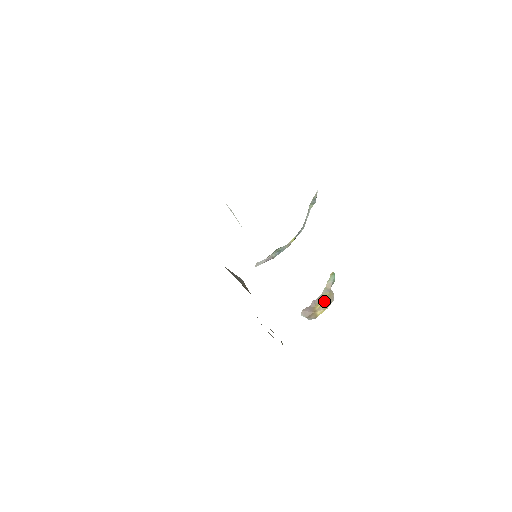
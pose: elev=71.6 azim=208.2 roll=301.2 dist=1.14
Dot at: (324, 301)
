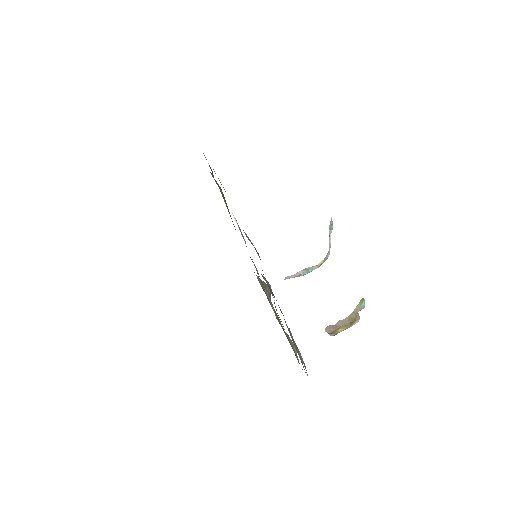
Dot at: (349, 322)
